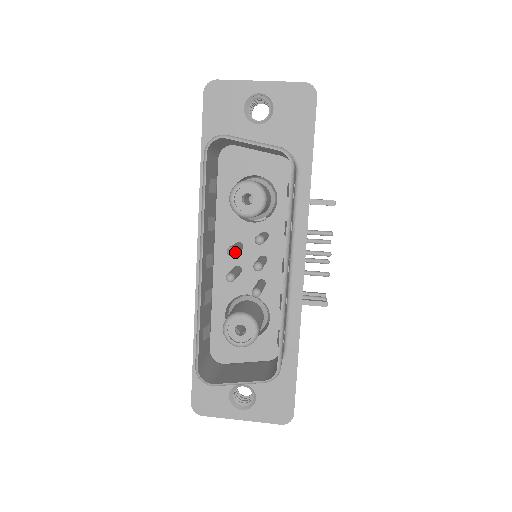
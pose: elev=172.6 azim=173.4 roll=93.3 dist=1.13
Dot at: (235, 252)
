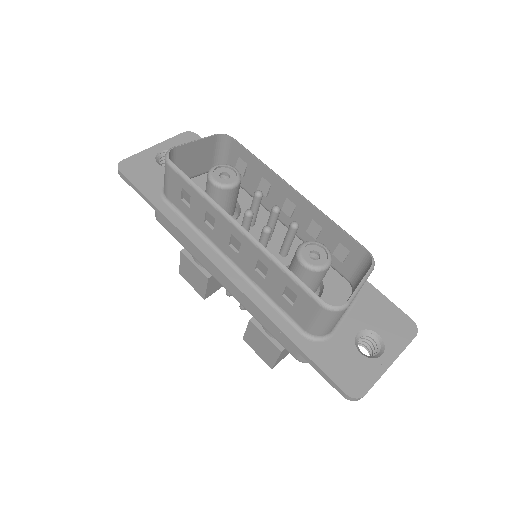
Dot at: (252, 211)
